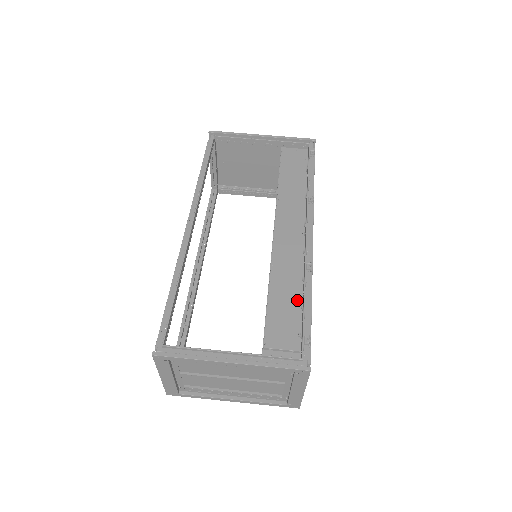
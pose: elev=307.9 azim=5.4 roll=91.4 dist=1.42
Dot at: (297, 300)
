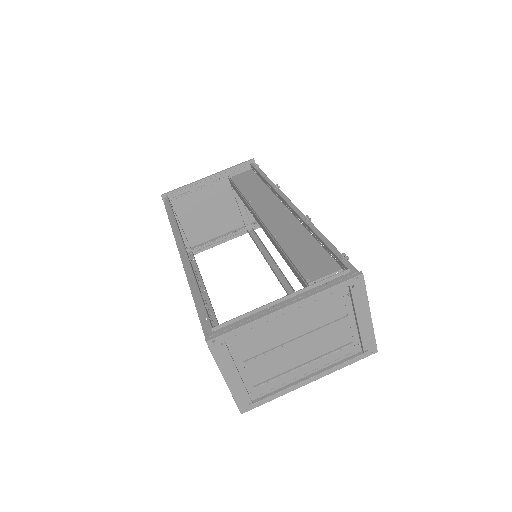
Dot at: (313, 243)
